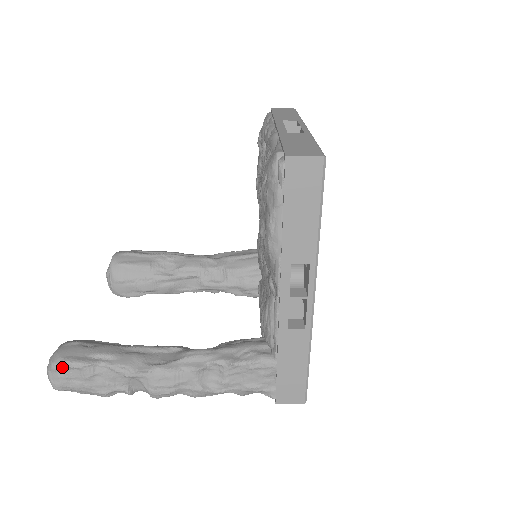
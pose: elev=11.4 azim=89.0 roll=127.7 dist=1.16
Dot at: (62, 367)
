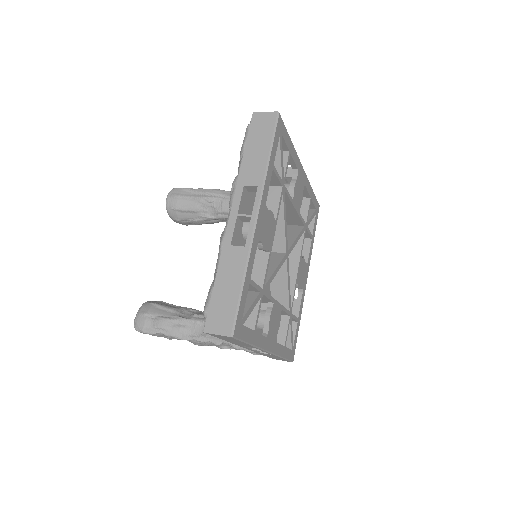
Dot at: (140, 332)
